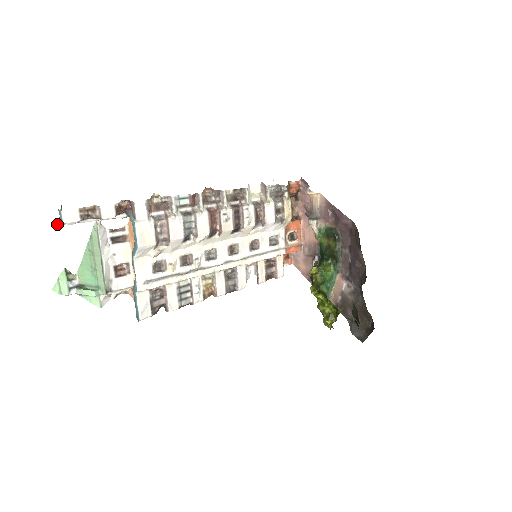
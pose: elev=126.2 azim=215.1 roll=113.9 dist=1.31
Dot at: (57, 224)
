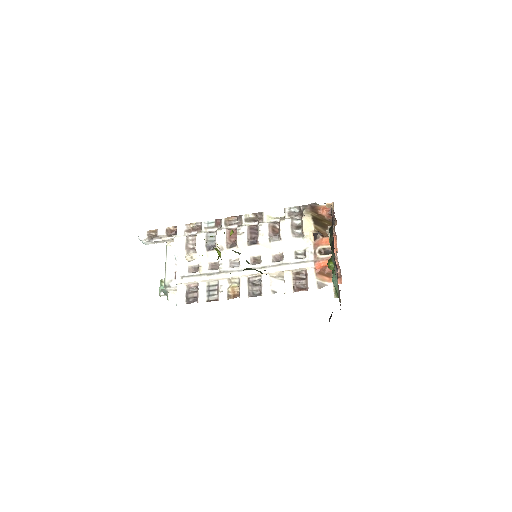
Dot at: (142, 242)
